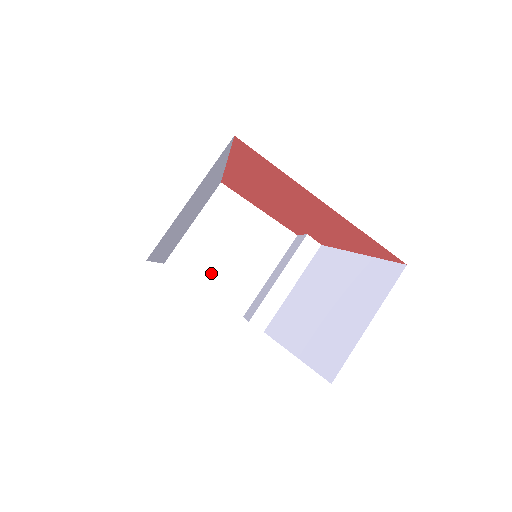
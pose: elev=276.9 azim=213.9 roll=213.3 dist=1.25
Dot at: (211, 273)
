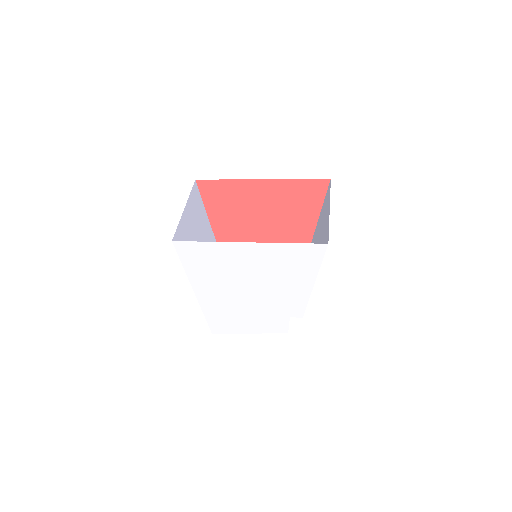
Dot at: occluded
